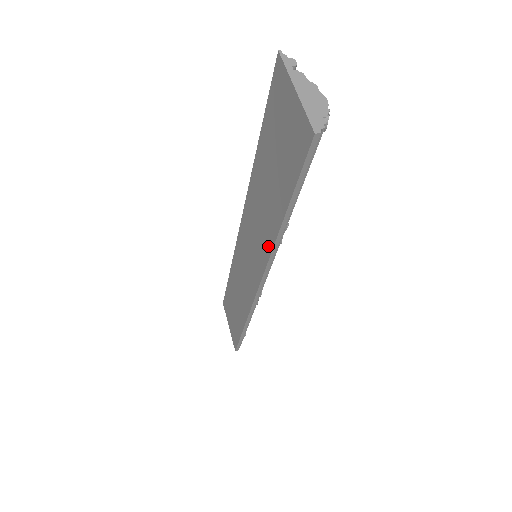
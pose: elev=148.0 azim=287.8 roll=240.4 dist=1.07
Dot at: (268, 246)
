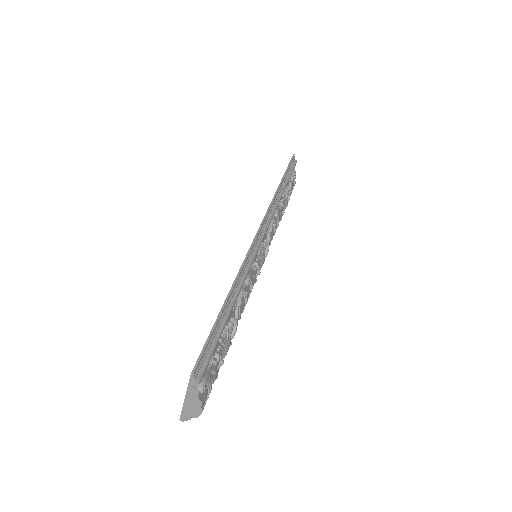
Dot at: occluded
